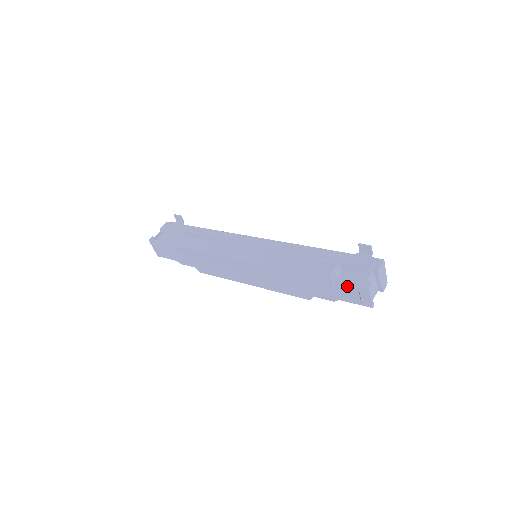
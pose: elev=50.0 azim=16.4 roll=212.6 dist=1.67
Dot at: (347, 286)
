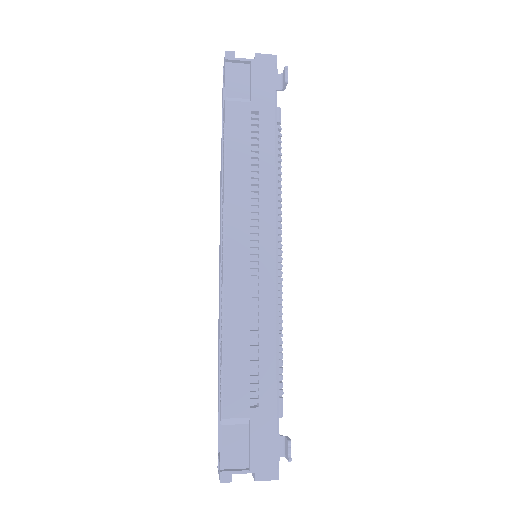
Dot at: (220, 444)
